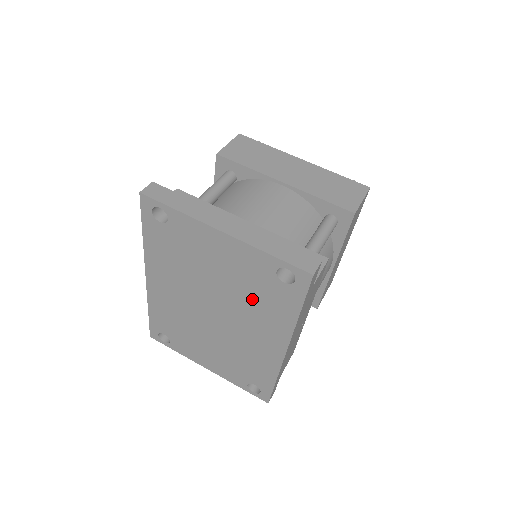
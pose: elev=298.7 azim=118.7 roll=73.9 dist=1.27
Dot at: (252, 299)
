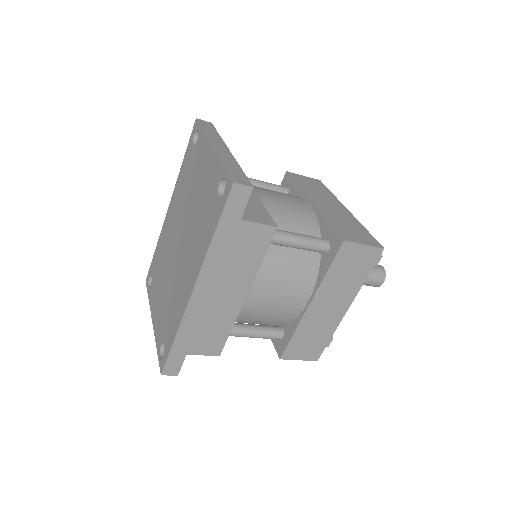
Dot at: (200, 221)
